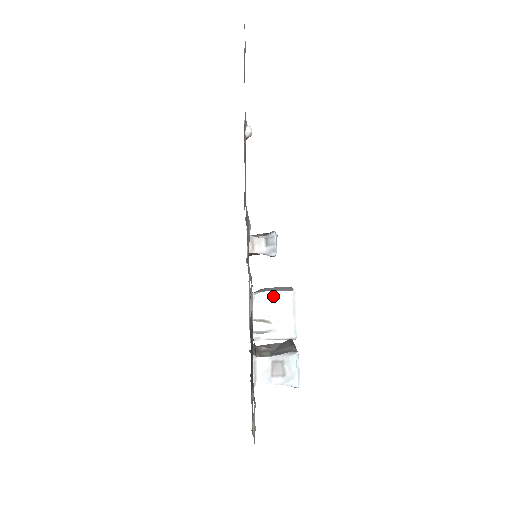
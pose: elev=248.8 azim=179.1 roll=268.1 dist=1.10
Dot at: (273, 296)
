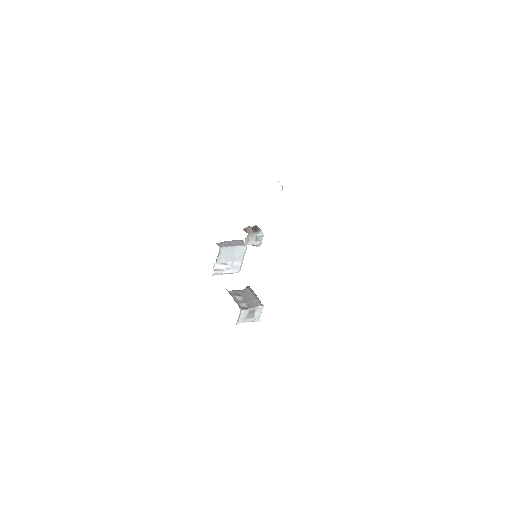
Dot at: (233, 249)
